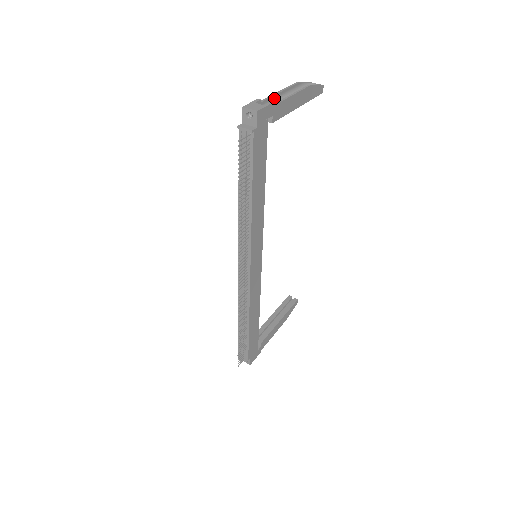
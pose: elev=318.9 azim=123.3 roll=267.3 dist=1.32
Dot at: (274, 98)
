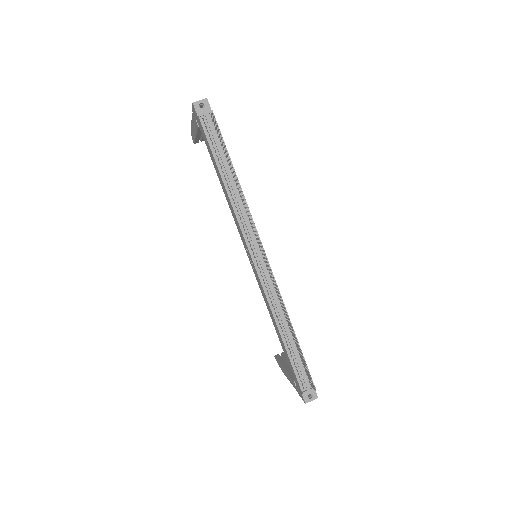
Dot at: occluded
